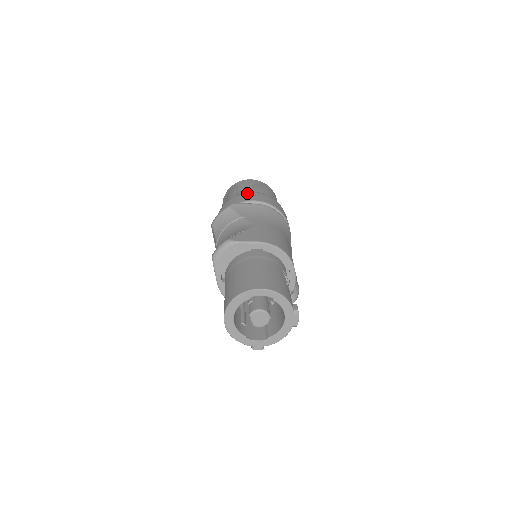
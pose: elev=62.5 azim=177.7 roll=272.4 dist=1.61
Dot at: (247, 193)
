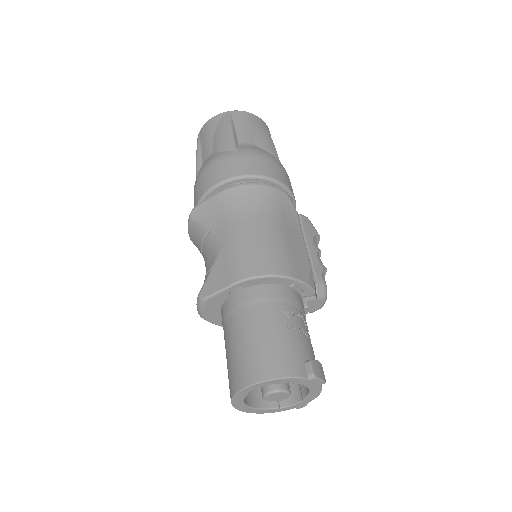
Dot at: (205, 170)
